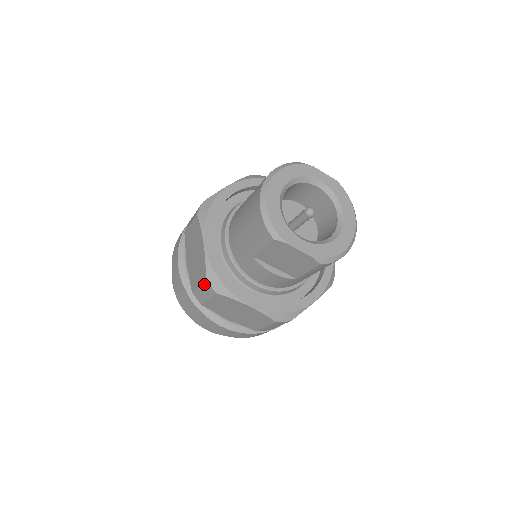
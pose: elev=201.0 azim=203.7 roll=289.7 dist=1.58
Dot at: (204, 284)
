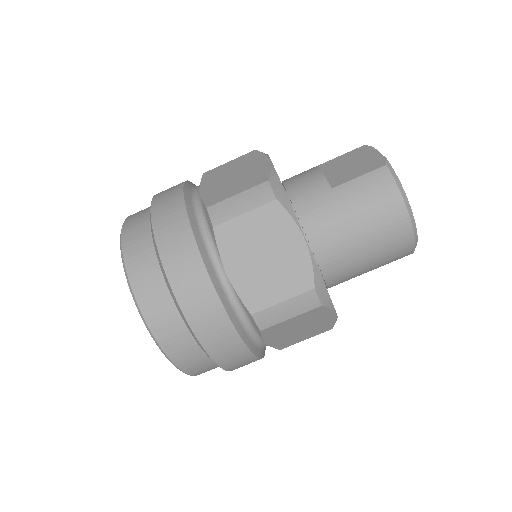
Dot at: occluded
